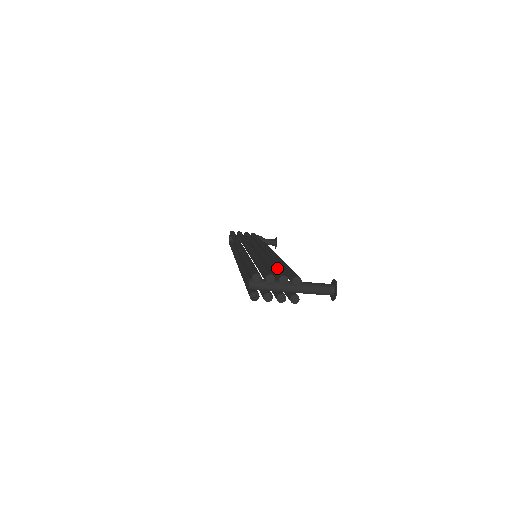
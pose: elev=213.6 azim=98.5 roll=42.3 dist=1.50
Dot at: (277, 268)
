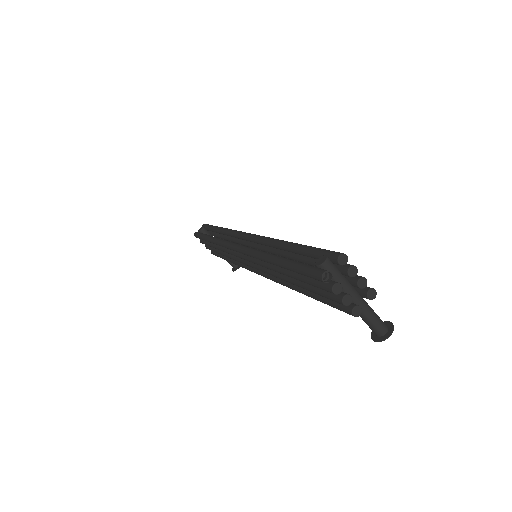
Dot at: occluded
